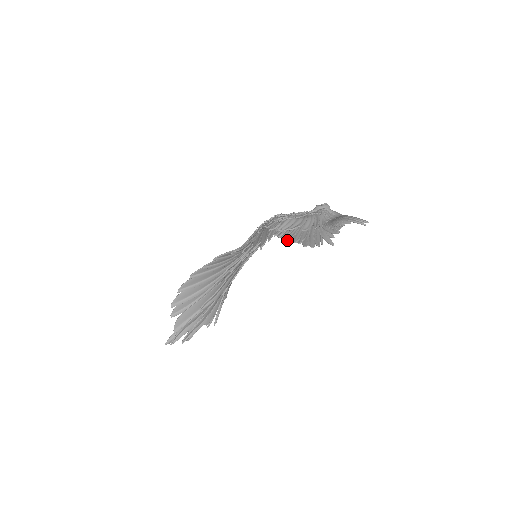
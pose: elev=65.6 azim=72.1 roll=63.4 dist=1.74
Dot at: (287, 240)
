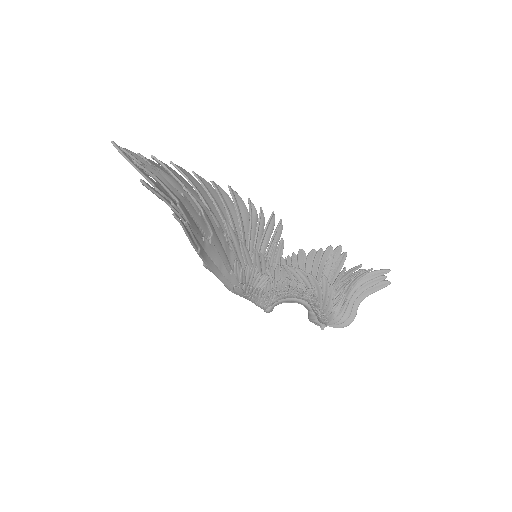
Dot at: (303, 250)
